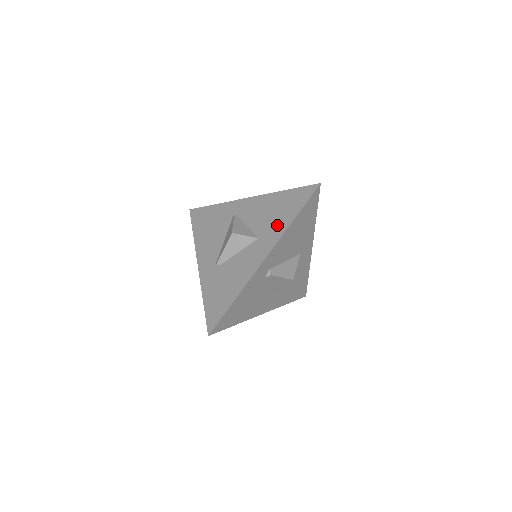
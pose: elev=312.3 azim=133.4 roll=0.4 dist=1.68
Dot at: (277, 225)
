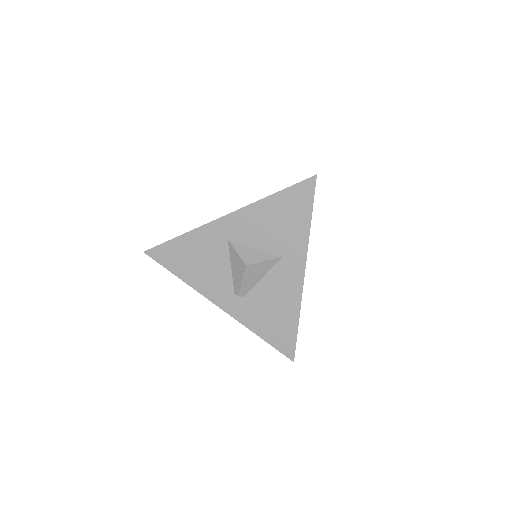
Dot at: occluded
